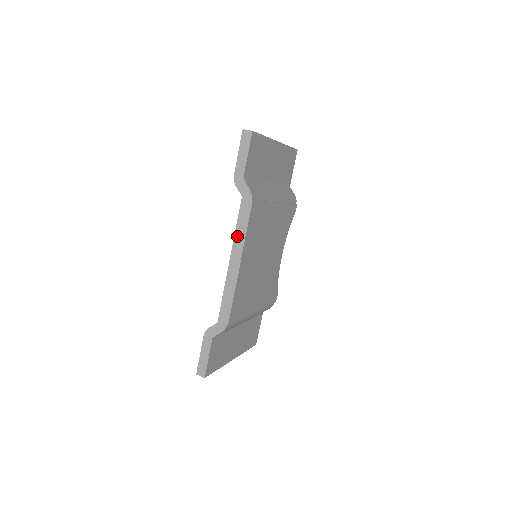
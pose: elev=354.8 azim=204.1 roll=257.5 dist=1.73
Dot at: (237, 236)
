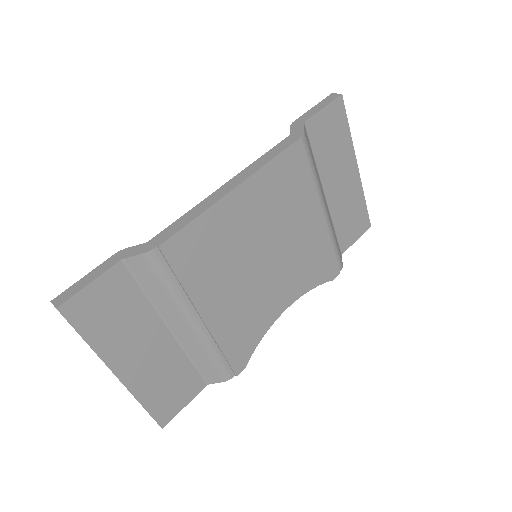
Dot at: (255, 163)
